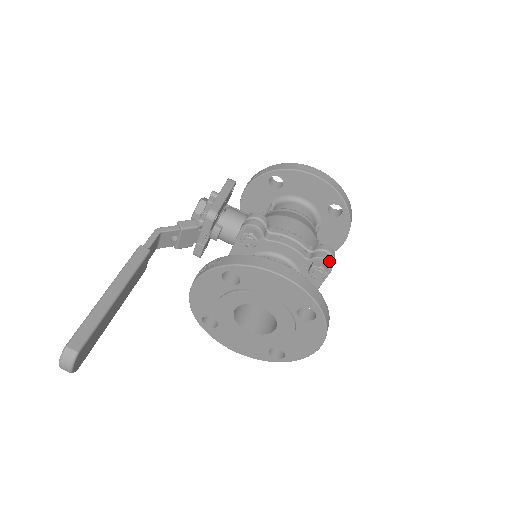
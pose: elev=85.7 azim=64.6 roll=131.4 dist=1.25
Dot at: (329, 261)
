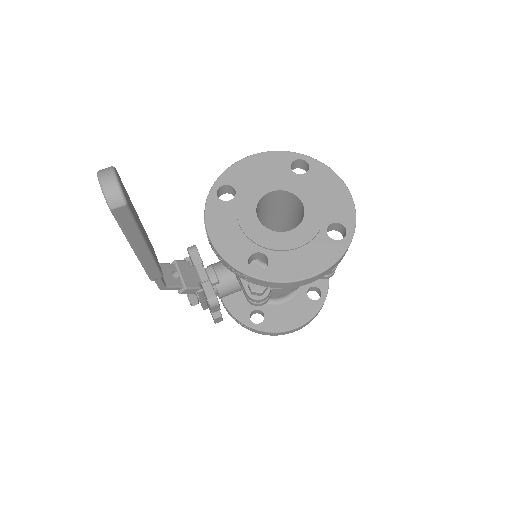
Dot at: occluded
